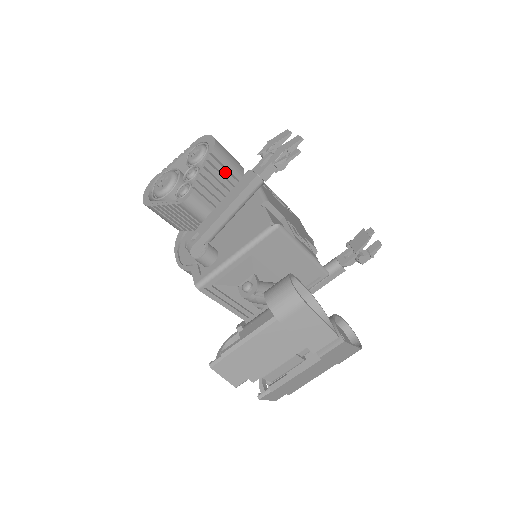
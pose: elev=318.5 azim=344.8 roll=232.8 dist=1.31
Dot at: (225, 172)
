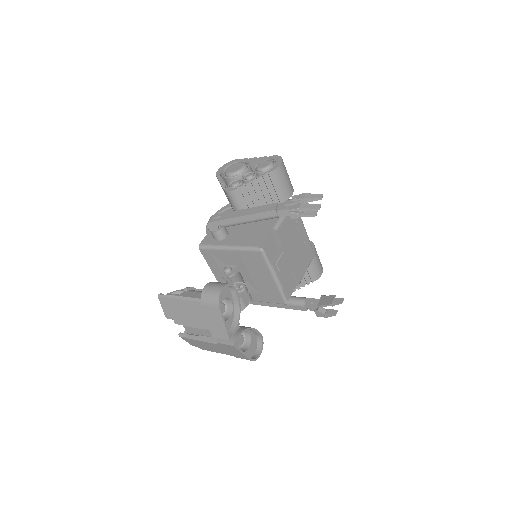
Dot at: (272, 190)
